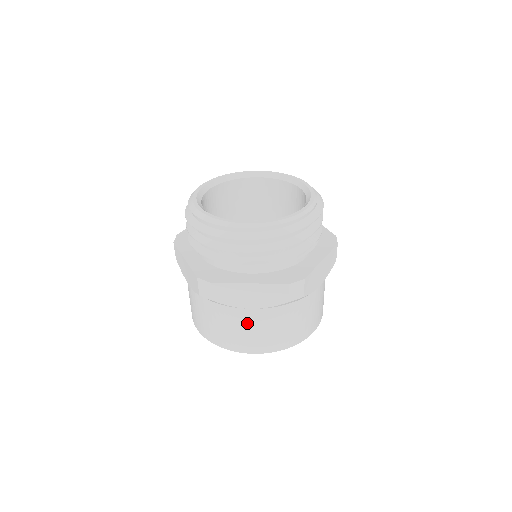
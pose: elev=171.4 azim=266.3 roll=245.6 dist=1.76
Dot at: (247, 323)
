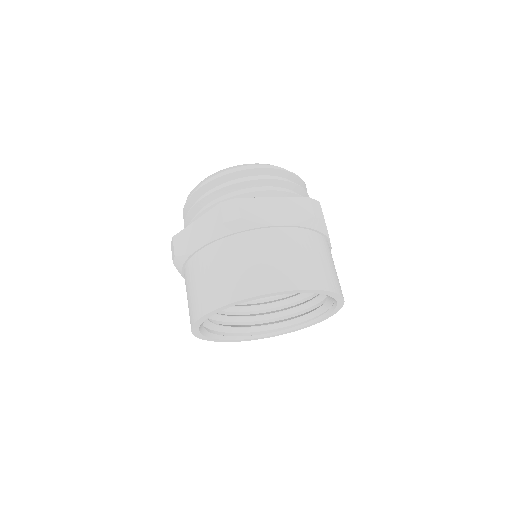
Dot at: (280, 247)
